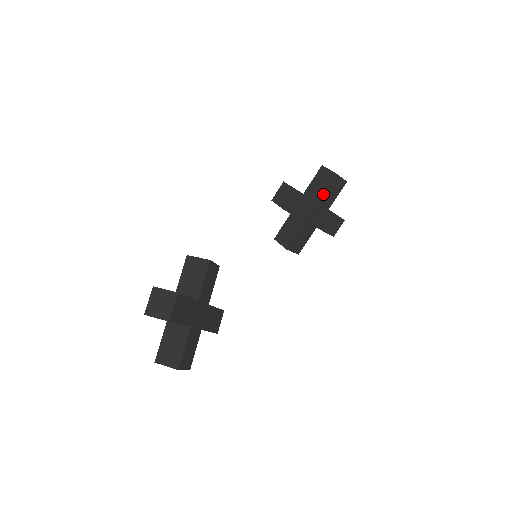
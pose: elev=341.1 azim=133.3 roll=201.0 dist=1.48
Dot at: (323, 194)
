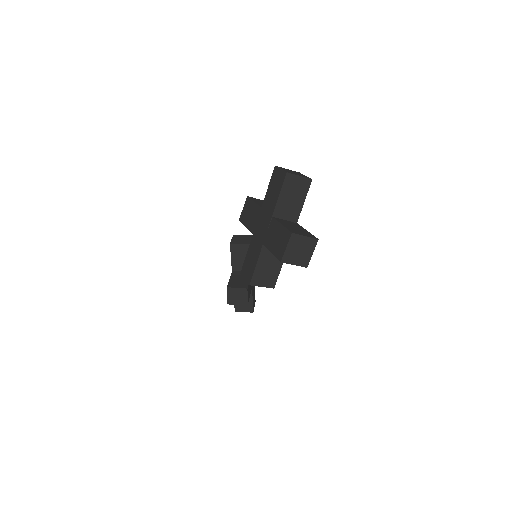
Dot at: occluded
